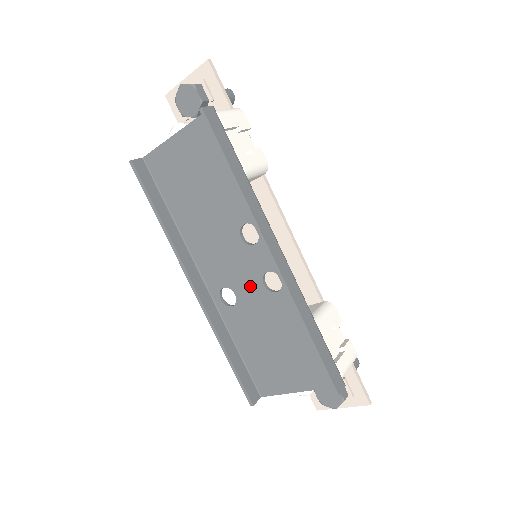
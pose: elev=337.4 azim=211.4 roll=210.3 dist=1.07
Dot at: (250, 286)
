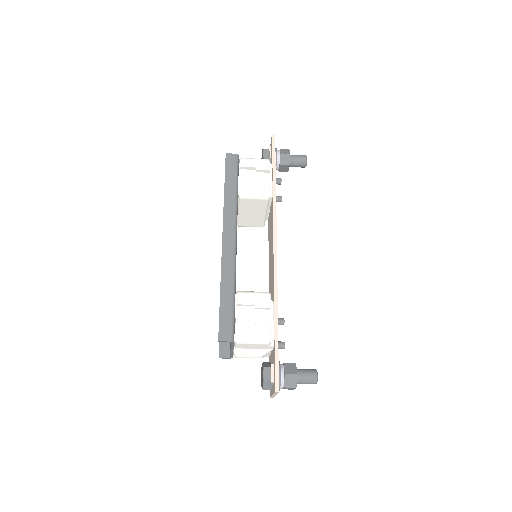
Dot at: occluded
